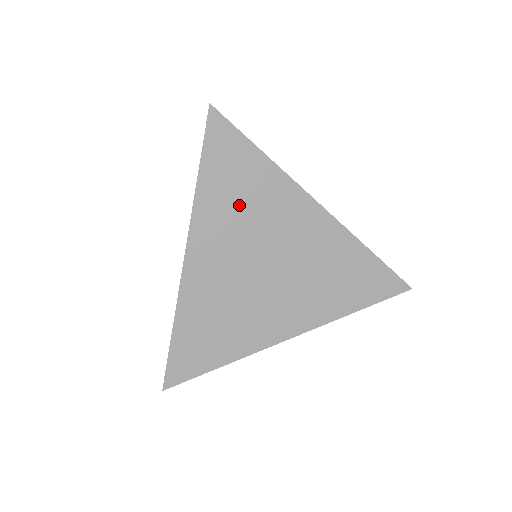
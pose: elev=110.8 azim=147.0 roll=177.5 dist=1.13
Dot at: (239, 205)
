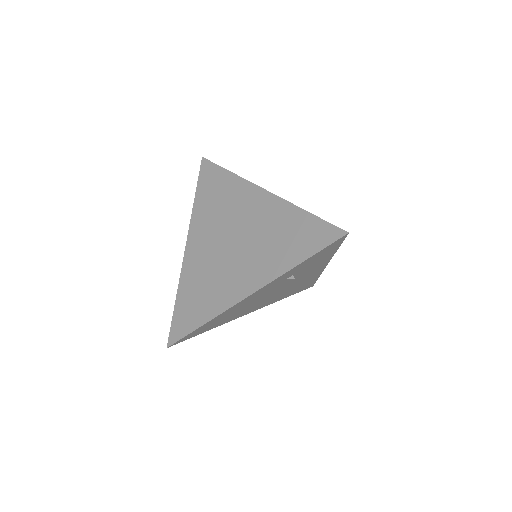
Dot at: (215, 207)
